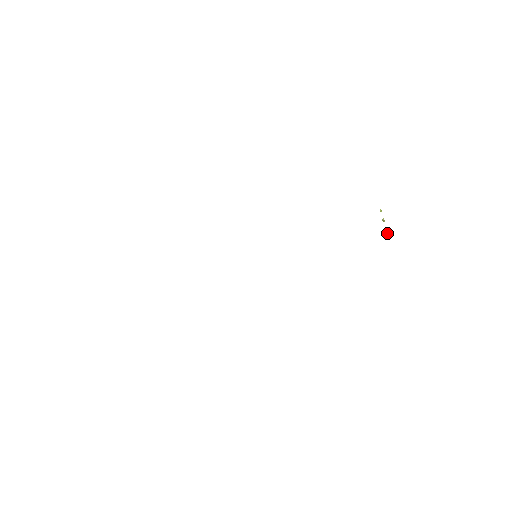
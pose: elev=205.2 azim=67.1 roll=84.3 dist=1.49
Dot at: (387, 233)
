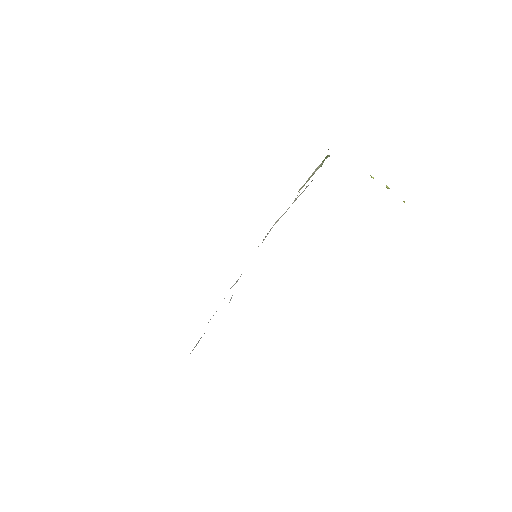
Dot at: occluded
